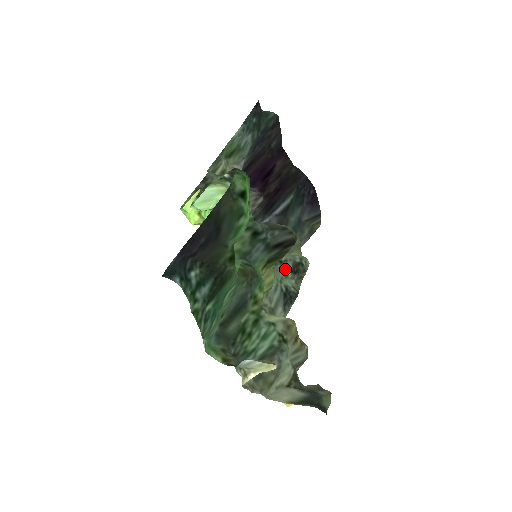
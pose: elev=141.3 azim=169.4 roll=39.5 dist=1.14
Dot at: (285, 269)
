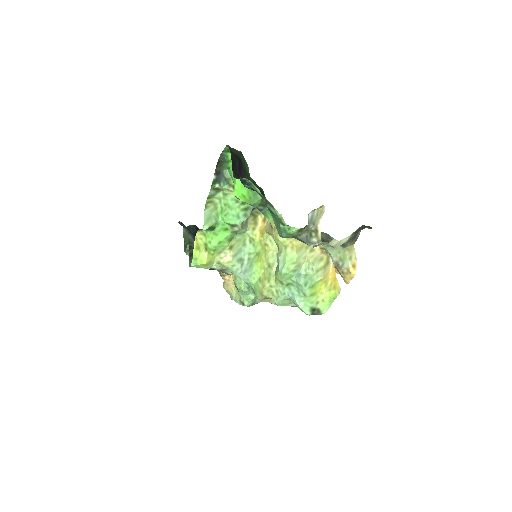
Dot at: occluded
